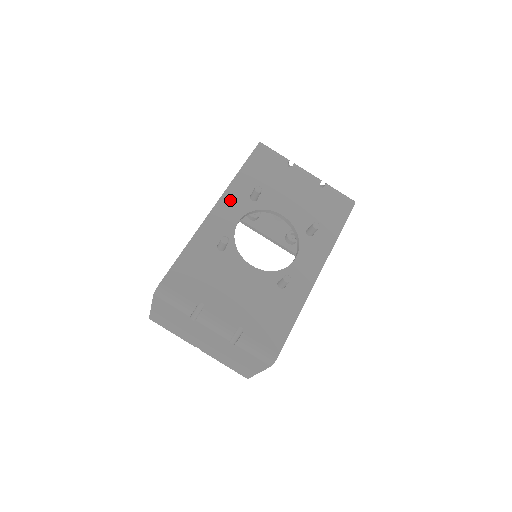
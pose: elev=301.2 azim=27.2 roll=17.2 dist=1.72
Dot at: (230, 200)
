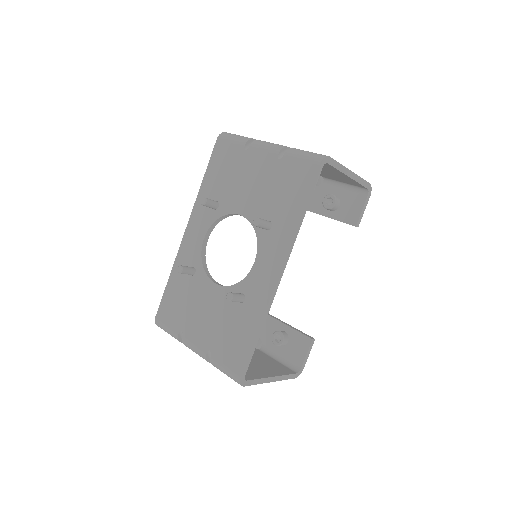
Dot at: (197, 218)
